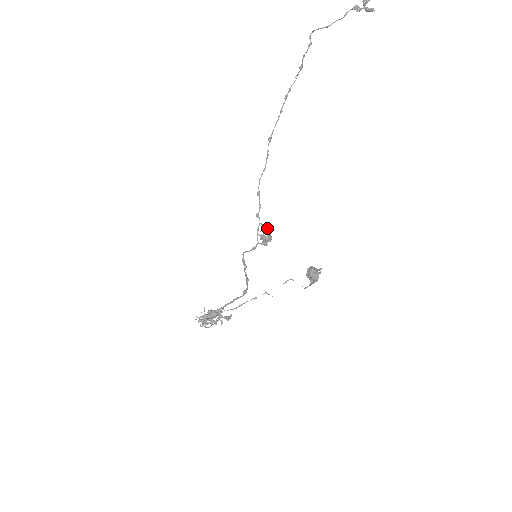
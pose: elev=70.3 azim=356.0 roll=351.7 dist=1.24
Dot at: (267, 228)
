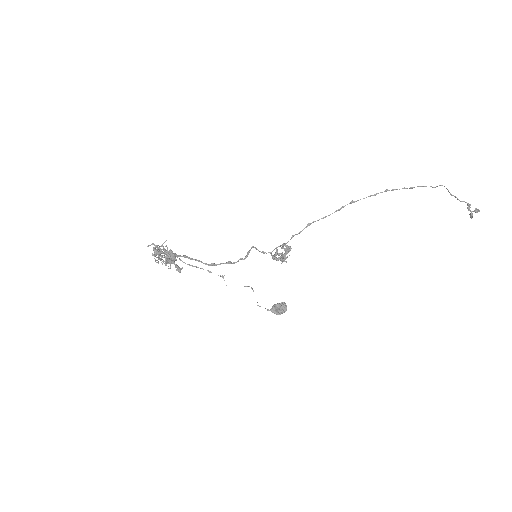
Dot at: (288, 251)
